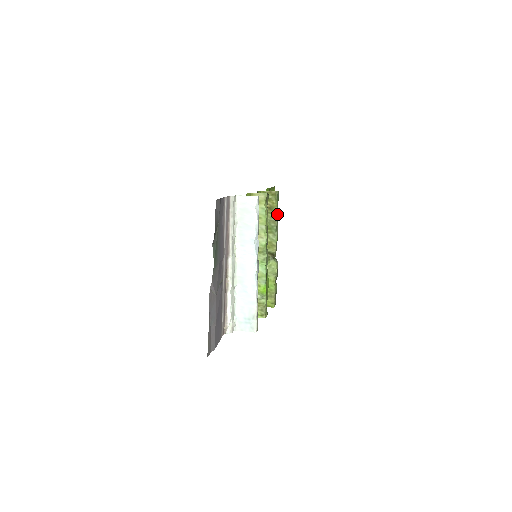
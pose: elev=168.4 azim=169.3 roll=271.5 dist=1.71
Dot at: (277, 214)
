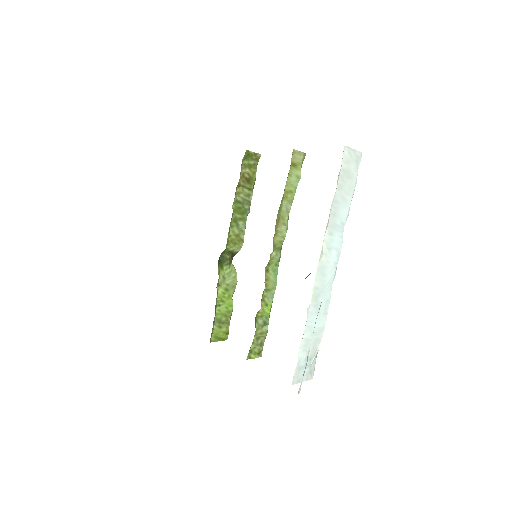
Dot at: occluded
